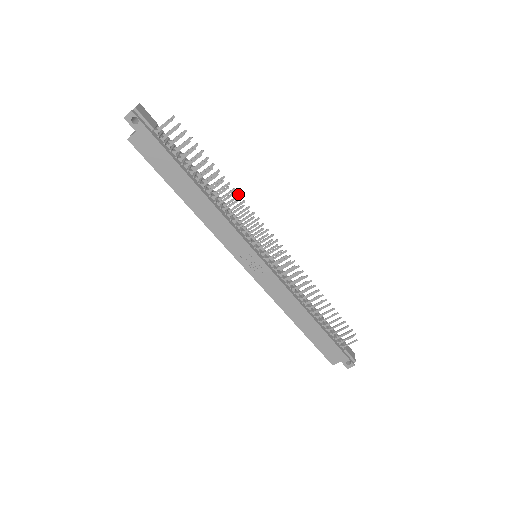
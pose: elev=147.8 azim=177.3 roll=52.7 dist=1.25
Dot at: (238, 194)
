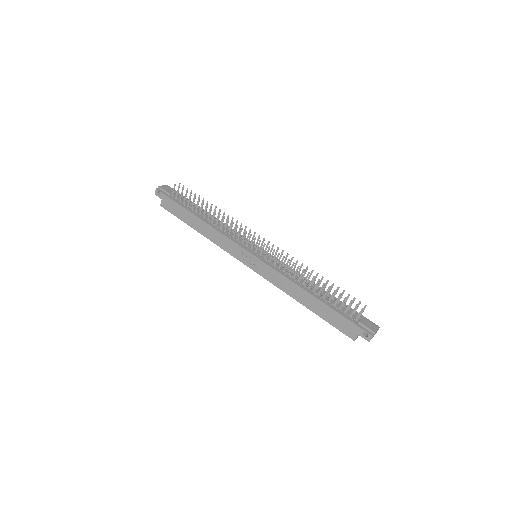
Dot at: (228, 215)
